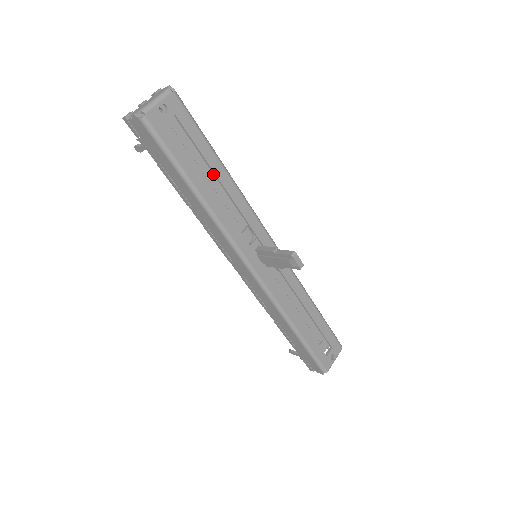
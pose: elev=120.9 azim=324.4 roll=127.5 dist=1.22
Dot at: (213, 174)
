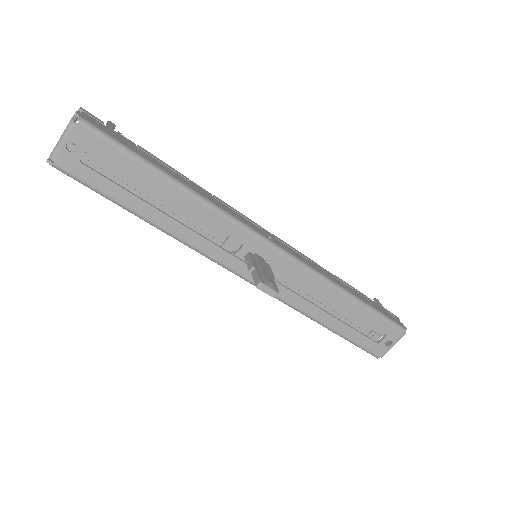
Dot at: occluded
